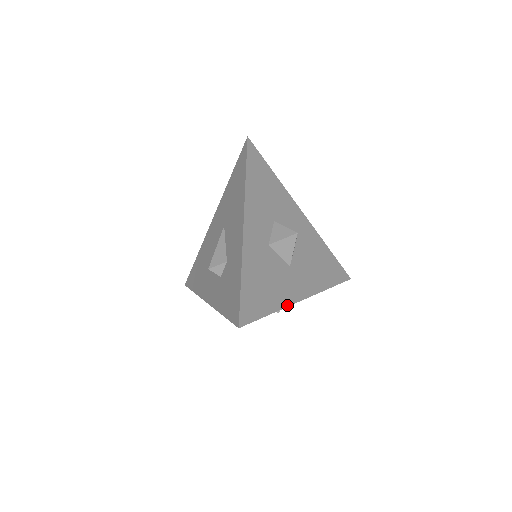
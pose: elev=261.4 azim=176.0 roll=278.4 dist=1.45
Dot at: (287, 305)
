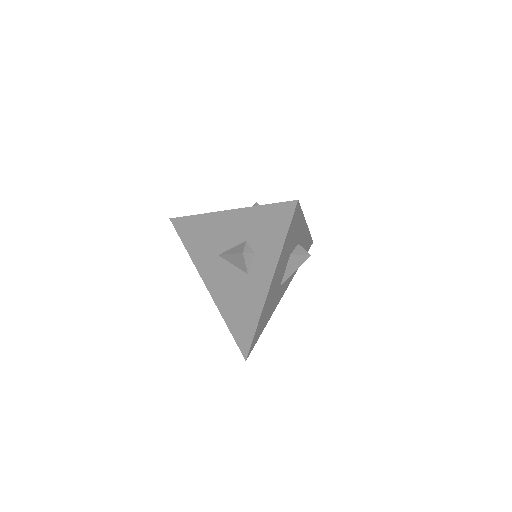
Dot at: occluded
